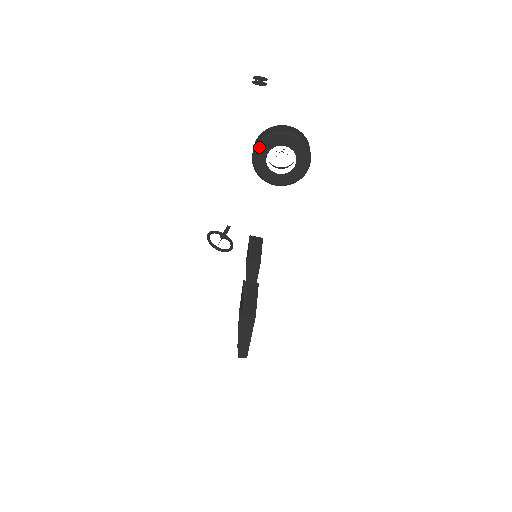
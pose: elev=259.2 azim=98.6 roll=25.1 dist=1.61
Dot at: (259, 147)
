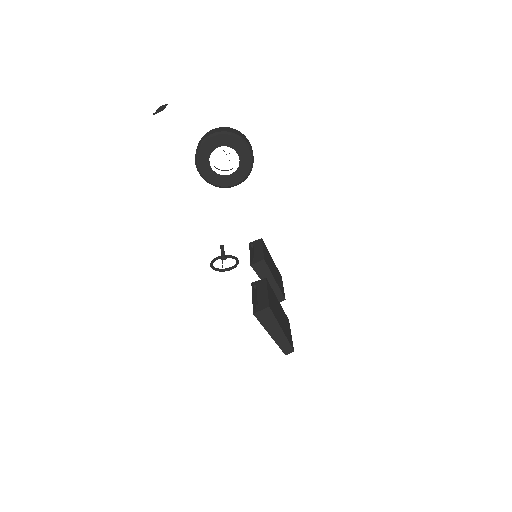
Dot at: (199, 163)
